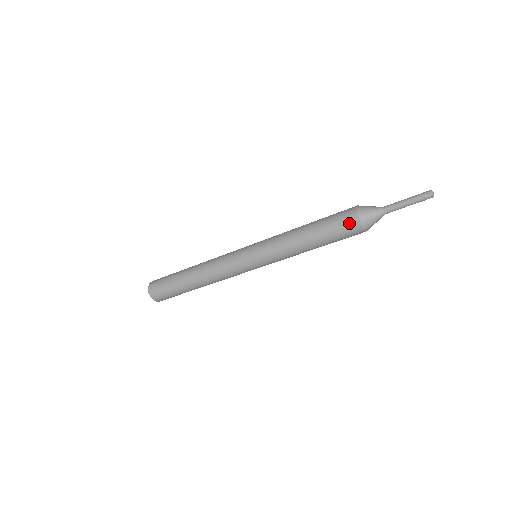
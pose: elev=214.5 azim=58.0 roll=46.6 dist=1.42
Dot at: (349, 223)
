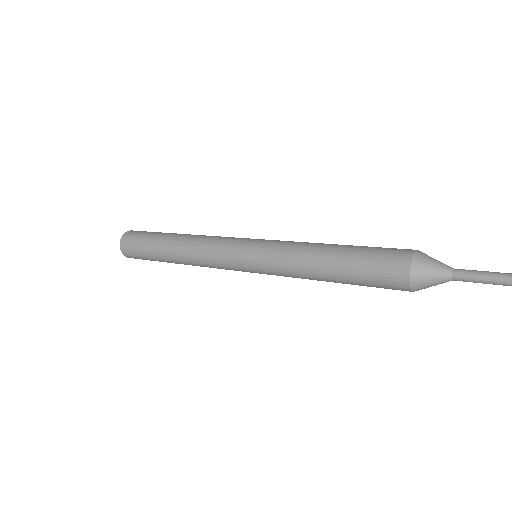
Dot at: (393, 268)
